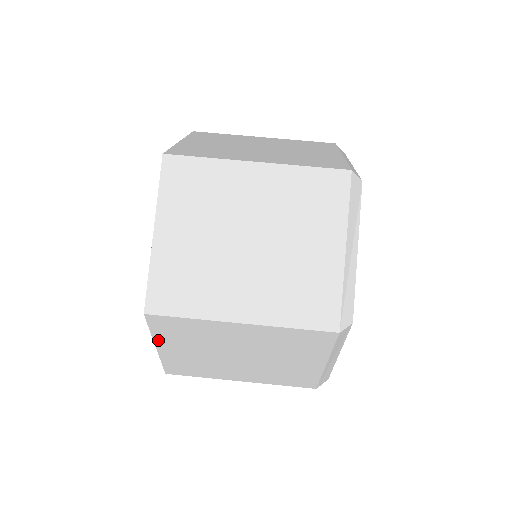
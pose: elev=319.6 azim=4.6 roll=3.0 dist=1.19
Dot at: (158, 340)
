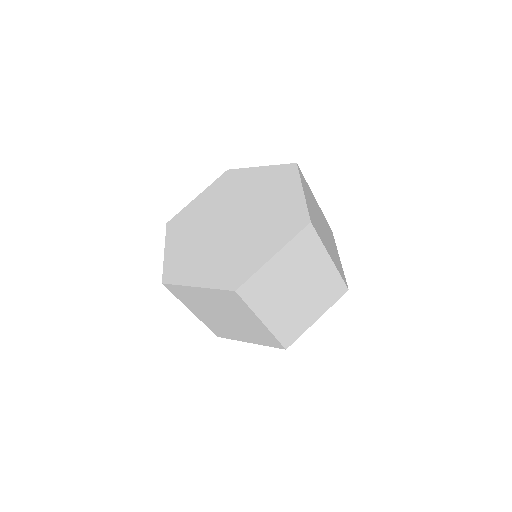
Dot at: (285, 249)
